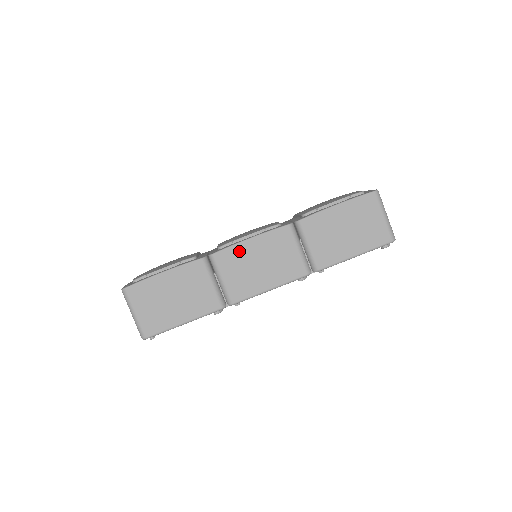
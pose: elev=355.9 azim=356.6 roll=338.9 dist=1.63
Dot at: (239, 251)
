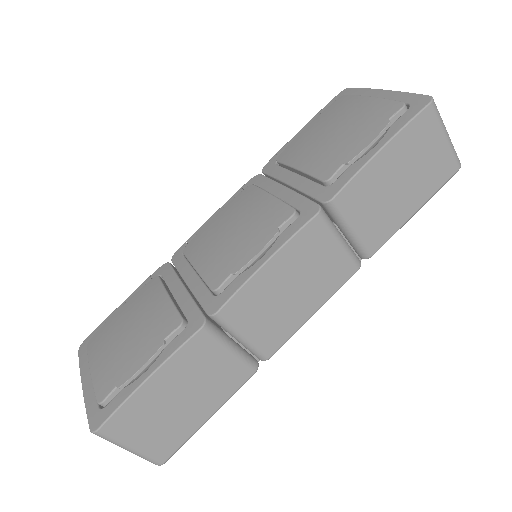
Dot at: (255, 289)
